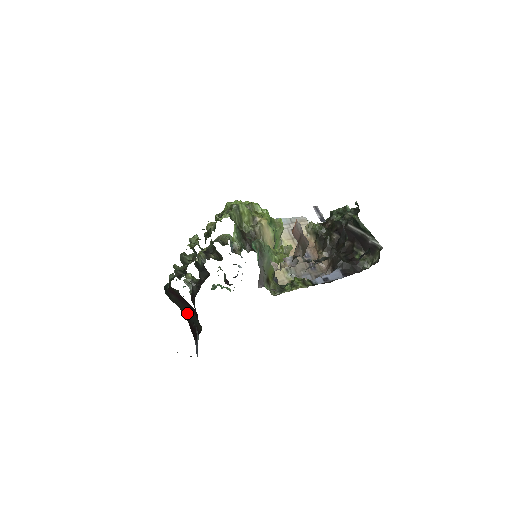
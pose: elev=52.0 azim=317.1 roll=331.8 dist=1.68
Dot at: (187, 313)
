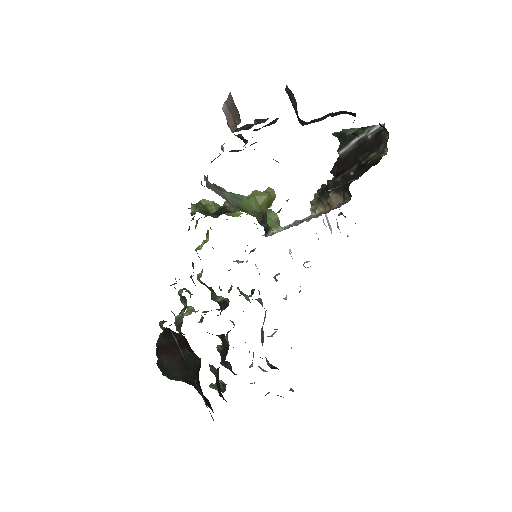
Dot at: (186, 369)
